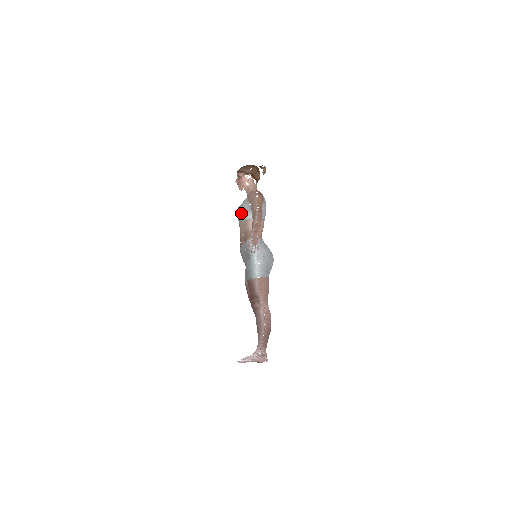
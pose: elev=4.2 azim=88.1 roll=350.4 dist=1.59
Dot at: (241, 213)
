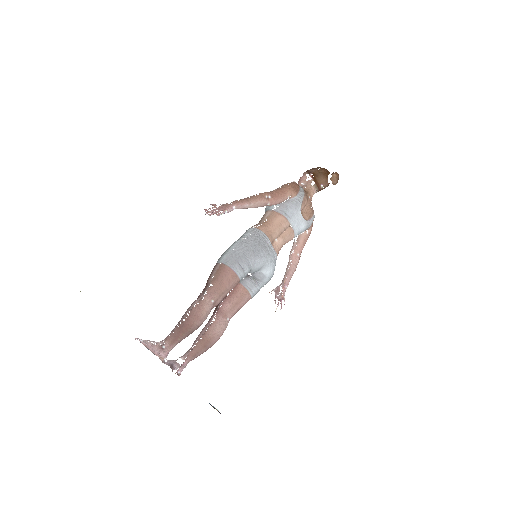
Dot at: occluded
